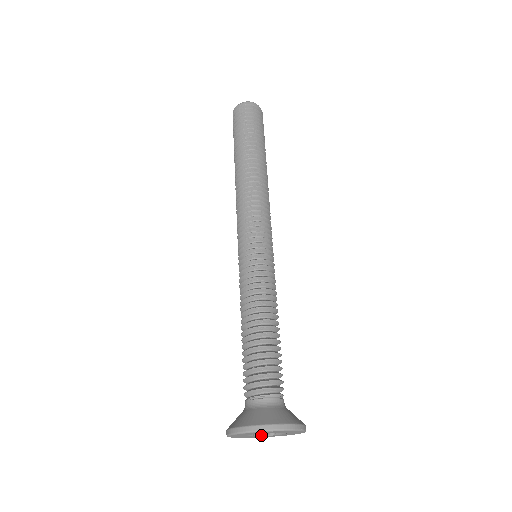
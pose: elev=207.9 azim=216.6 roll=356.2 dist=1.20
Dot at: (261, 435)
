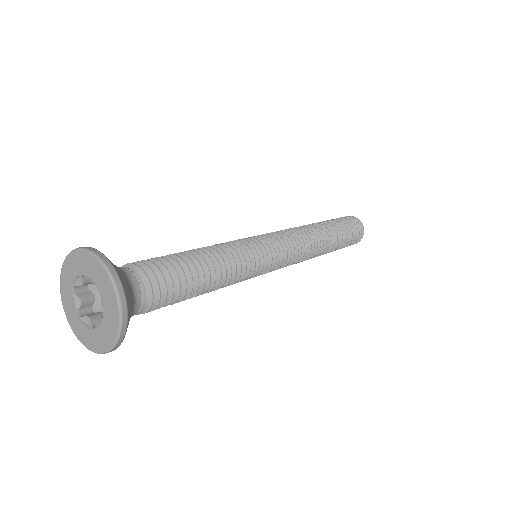
Dot at: (84, 321)
